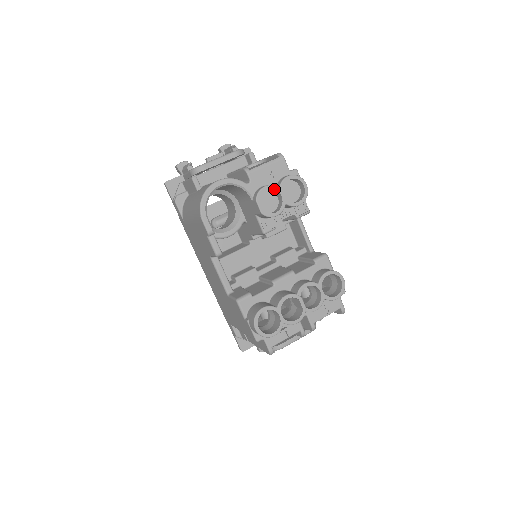
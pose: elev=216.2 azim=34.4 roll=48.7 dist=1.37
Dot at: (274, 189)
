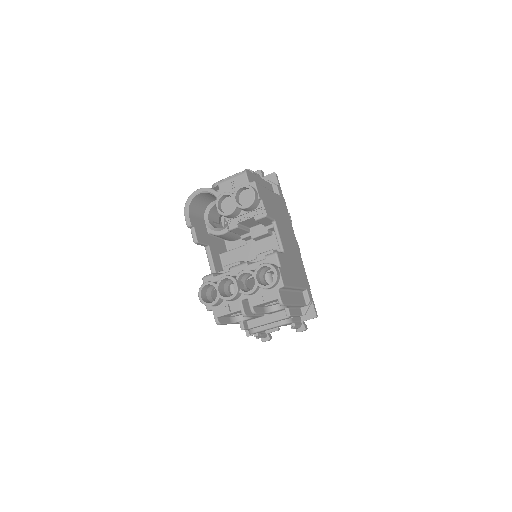
Dot at: (229, 195)
